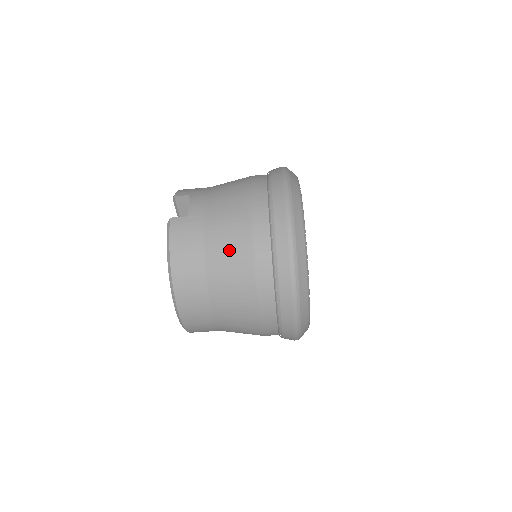
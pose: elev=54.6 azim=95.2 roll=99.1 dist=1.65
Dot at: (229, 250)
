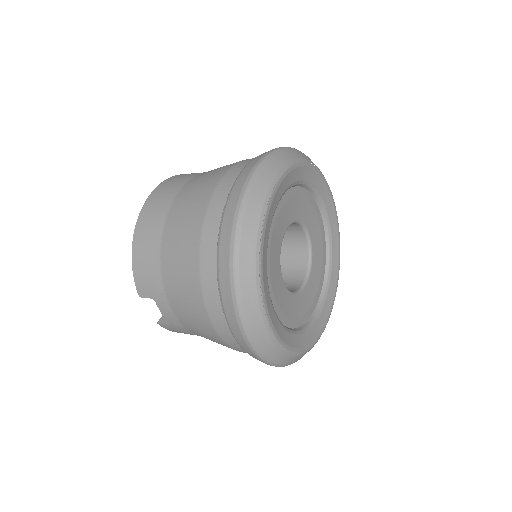
Dot at: occluded
